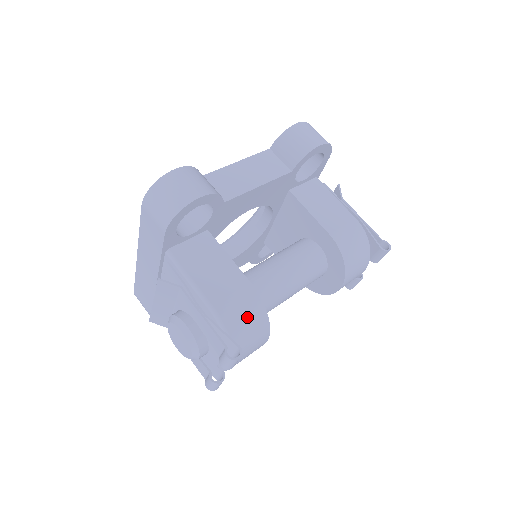
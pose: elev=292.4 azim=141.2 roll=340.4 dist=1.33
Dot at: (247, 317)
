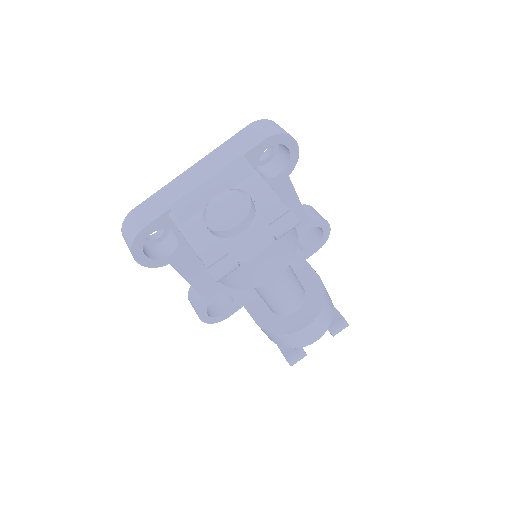
Dot at: occluded
